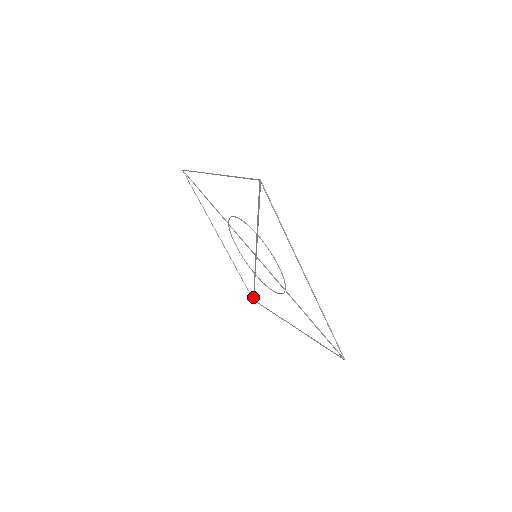
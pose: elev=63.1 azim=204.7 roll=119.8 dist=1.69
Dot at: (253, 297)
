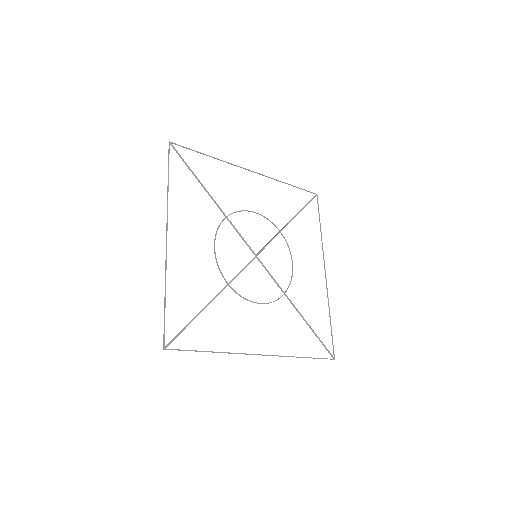
Dot at: (312, 198)
